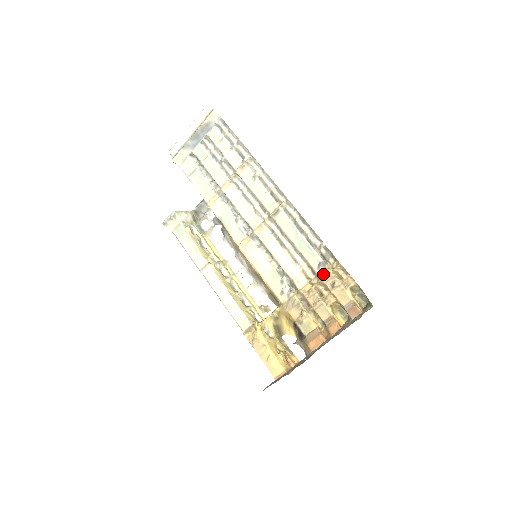
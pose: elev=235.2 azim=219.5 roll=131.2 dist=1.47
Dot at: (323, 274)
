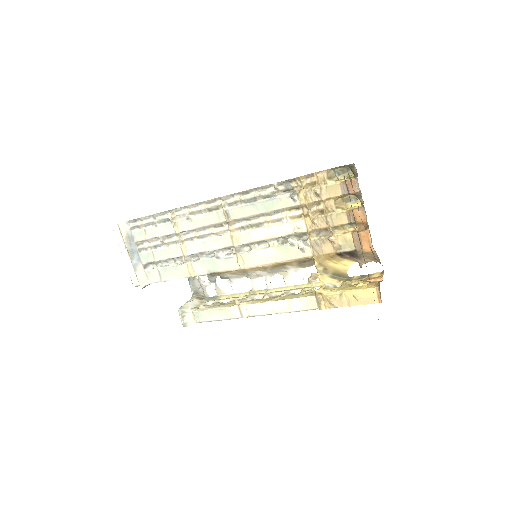
Dot at: (302, 199)
